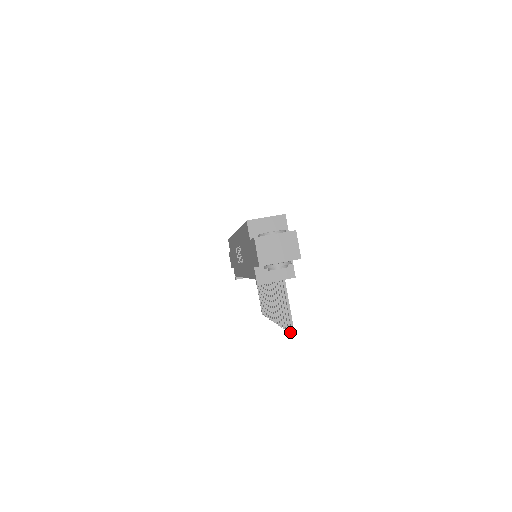
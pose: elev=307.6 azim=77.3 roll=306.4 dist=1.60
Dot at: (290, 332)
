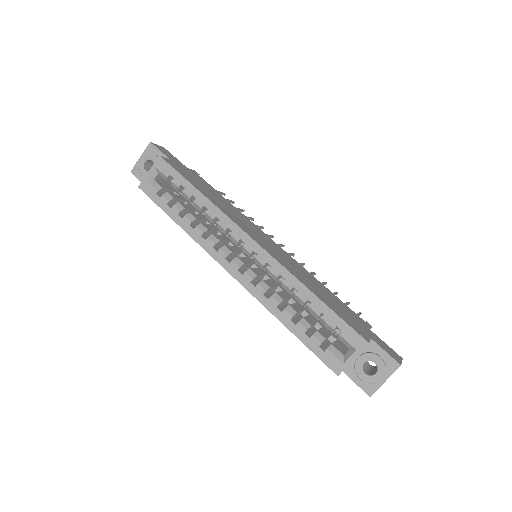
Dot at: occluded
